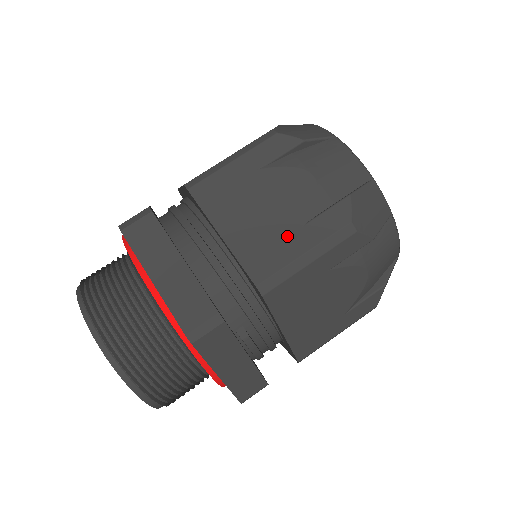
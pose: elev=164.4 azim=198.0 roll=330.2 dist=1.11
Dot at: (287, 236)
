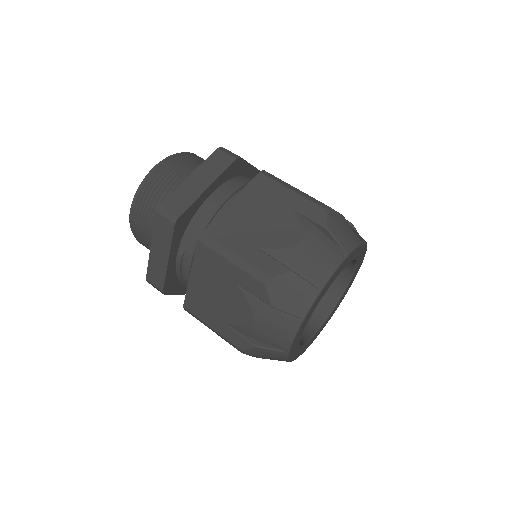
Dot at: (244, 240)
